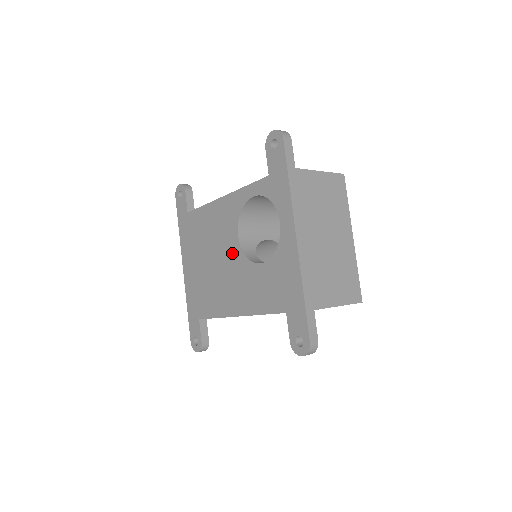
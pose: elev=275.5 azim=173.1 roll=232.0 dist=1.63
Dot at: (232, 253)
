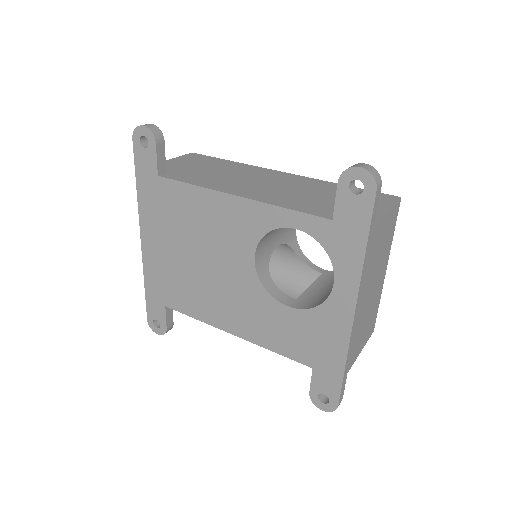
Dot at: (239, 270)
